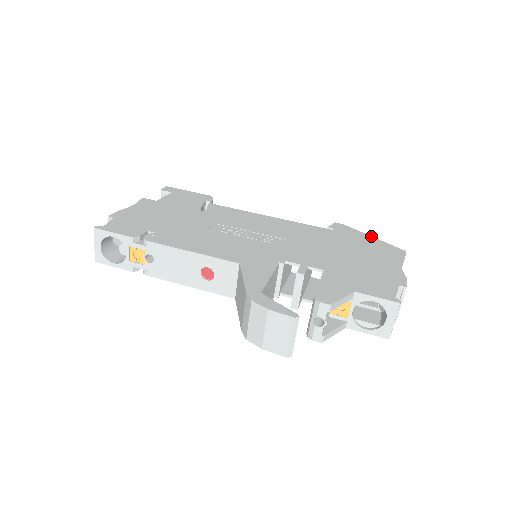
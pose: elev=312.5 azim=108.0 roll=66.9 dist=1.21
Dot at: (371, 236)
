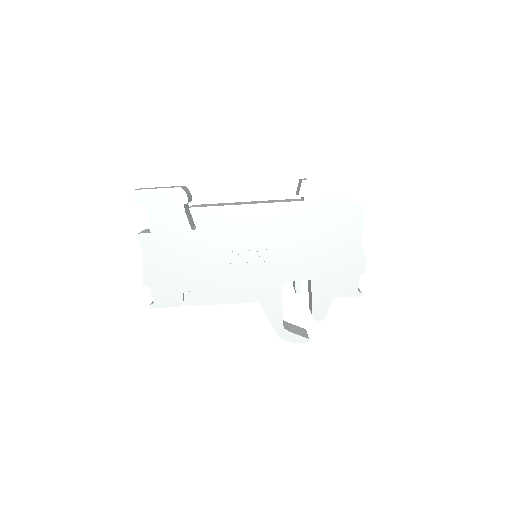
Dot at: (336, 194)
